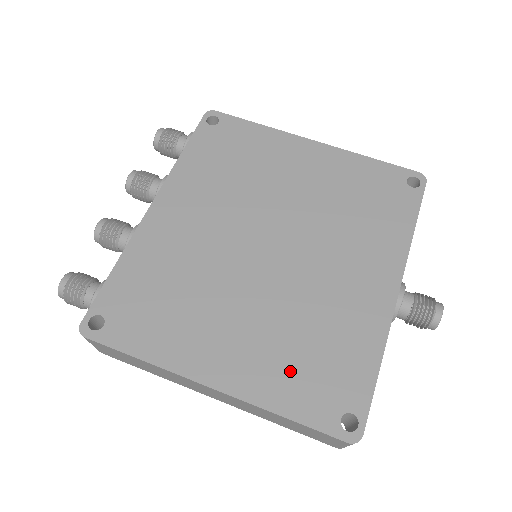
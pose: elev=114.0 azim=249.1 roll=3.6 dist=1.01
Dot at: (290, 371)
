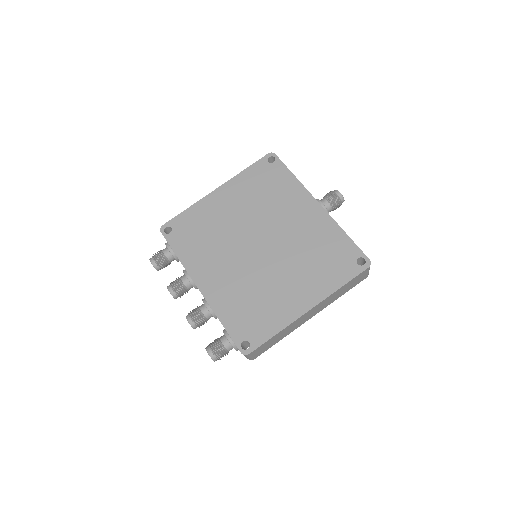
Dot at: (324, 272)
